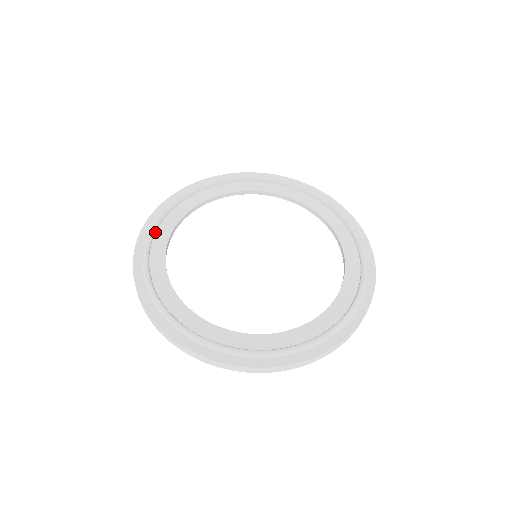
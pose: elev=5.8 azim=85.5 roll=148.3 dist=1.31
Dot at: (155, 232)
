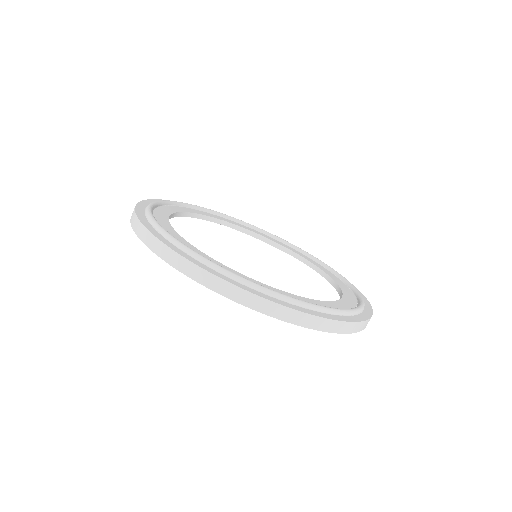
Dot at: (161, 205)
